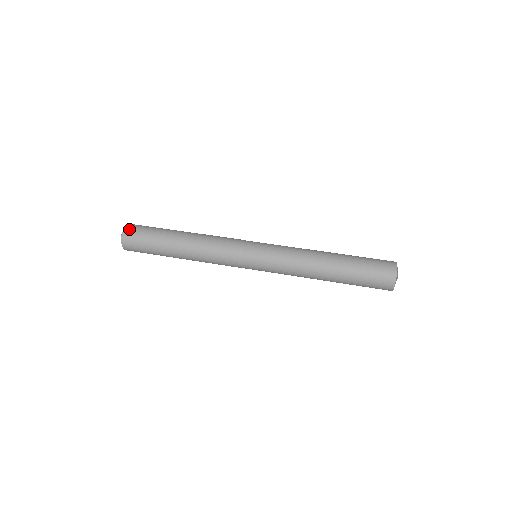
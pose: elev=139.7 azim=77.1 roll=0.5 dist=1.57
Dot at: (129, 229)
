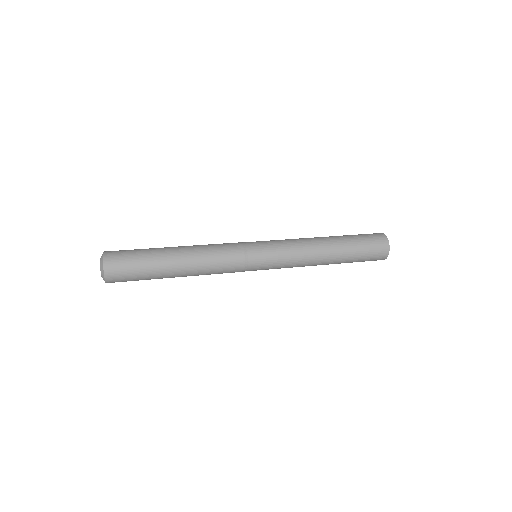
Dot at: (110, 252)
